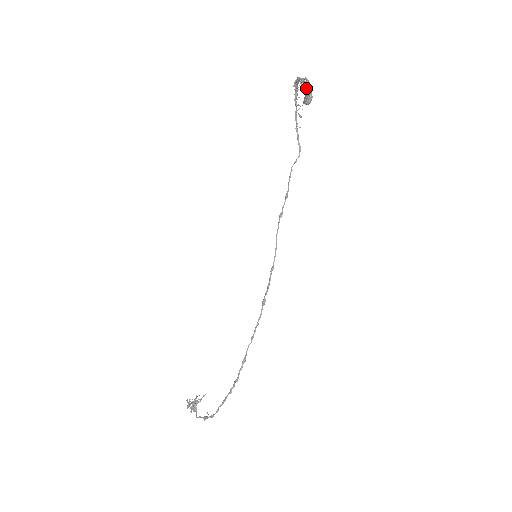
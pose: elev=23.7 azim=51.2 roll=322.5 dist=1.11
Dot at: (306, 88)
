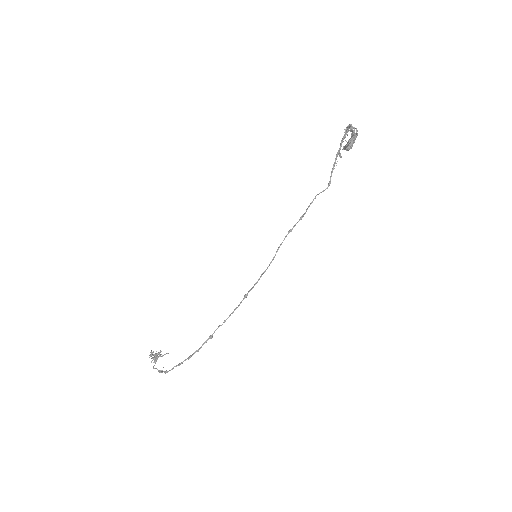
Dot at: (351, 137)
